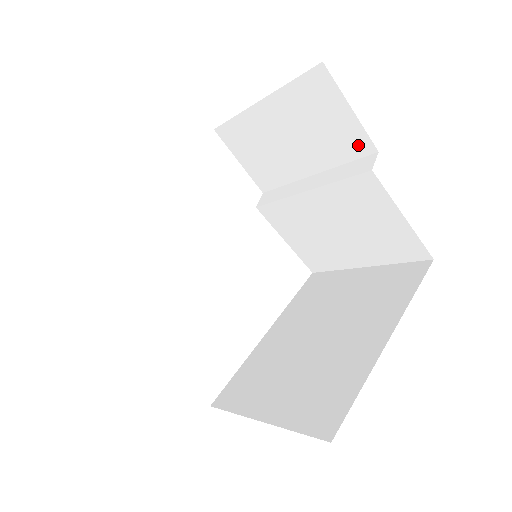
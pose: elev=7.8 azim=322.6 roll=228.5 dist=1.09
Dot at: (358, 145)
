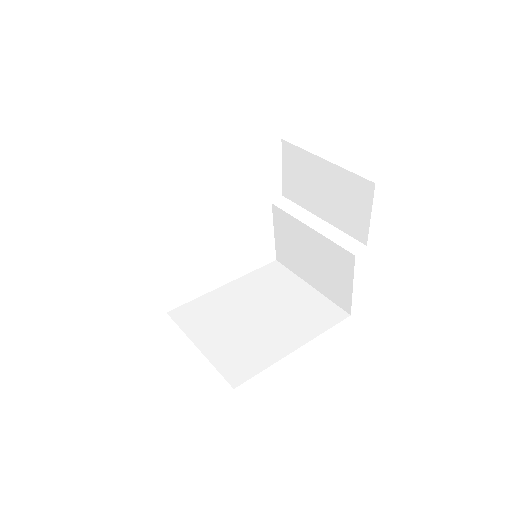
Dot at: (359, 233)
